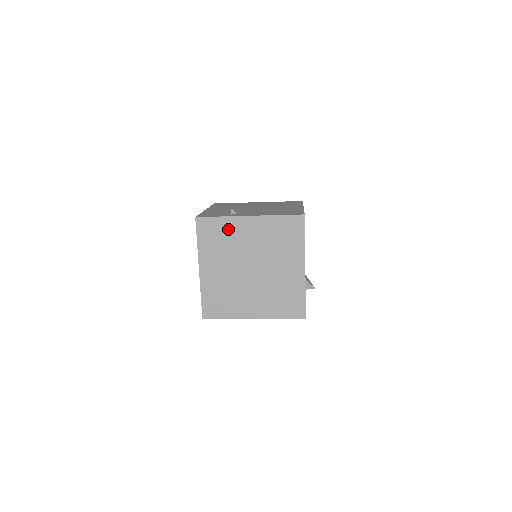
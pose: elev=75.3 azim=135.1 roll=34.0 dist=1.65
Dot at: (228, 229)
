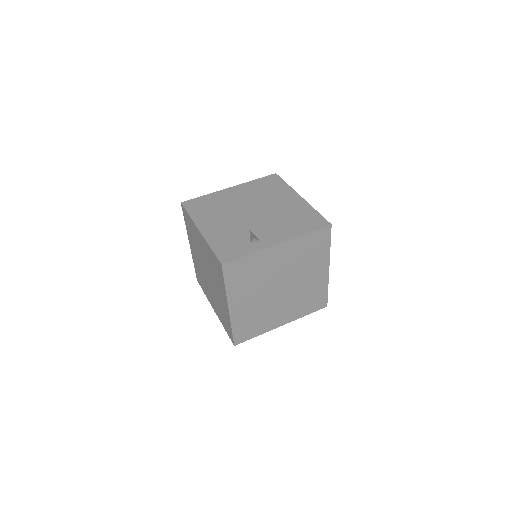
Dot at: (257, 263)
